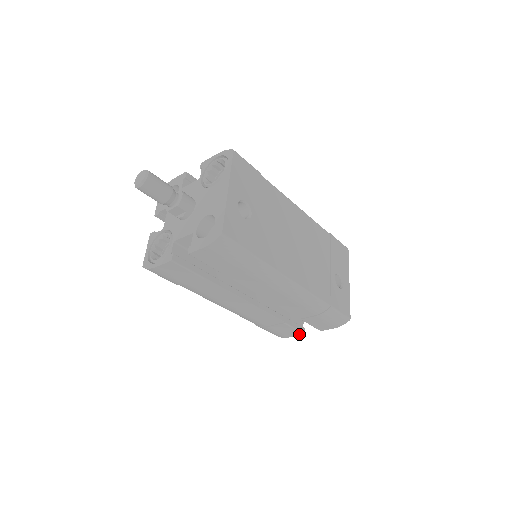
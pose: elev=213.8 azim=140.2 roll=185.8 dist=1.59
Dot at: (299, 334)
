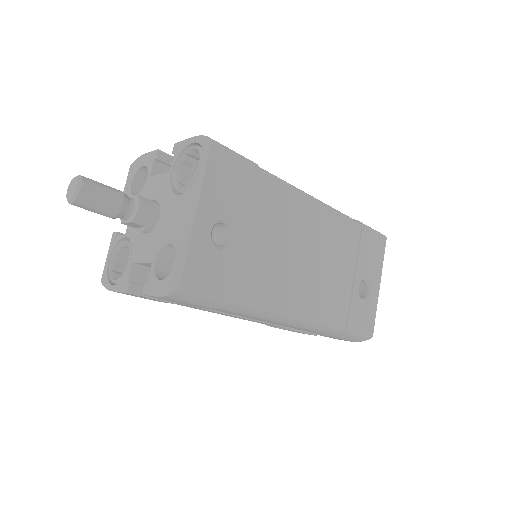
Dot at: occluded
